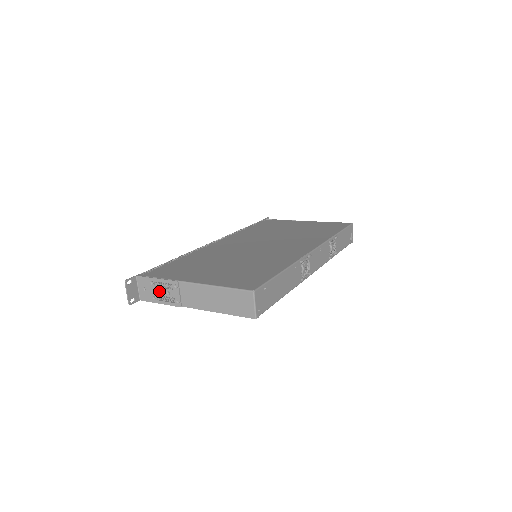
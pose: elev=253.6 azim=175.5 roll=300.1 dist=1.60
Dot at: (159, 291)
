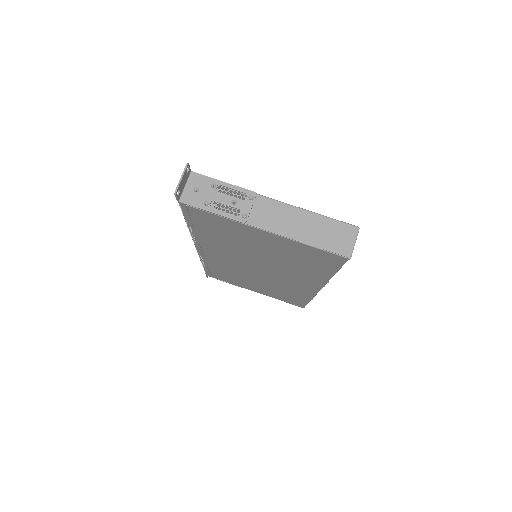
Dot at: (220, 197)
